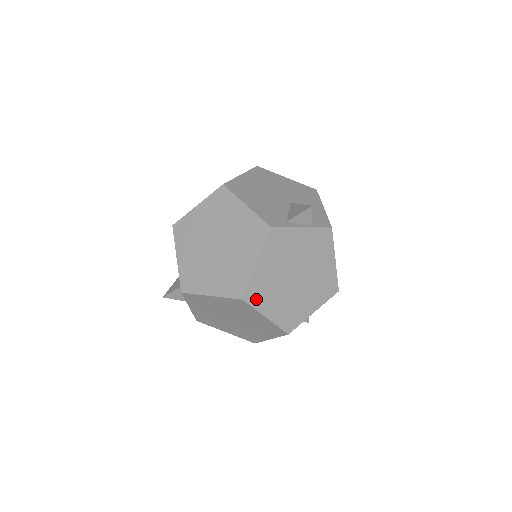
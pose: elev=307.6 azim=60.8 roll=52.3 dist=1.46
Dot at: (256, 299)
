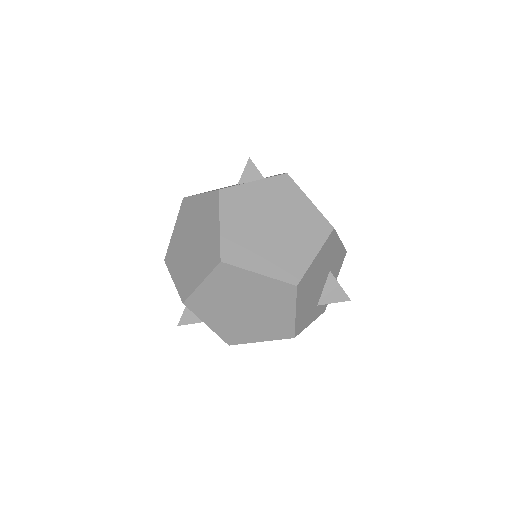
Dot at: (237, 258)
